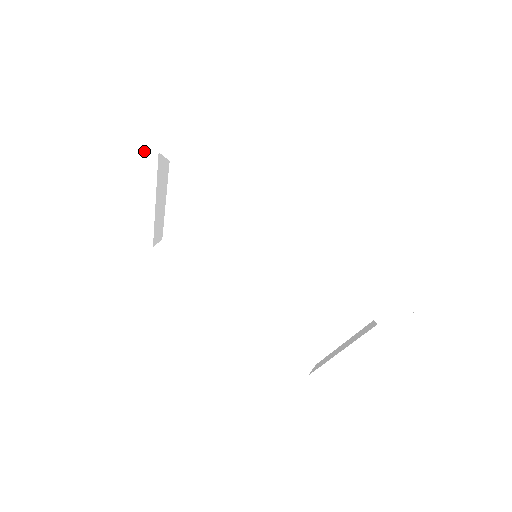
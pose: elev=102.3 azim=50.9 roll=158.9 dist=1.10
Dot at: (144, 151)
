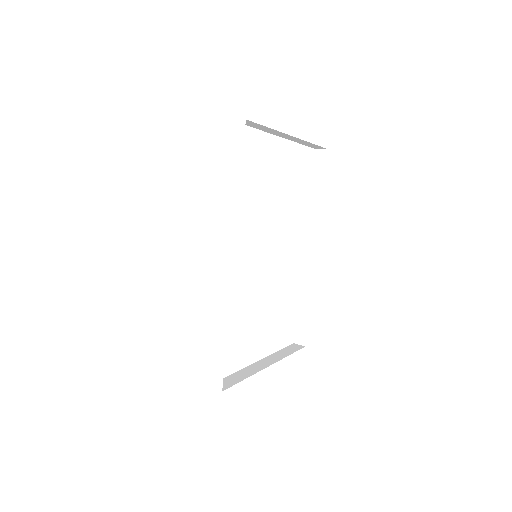
Dot at: occluded
